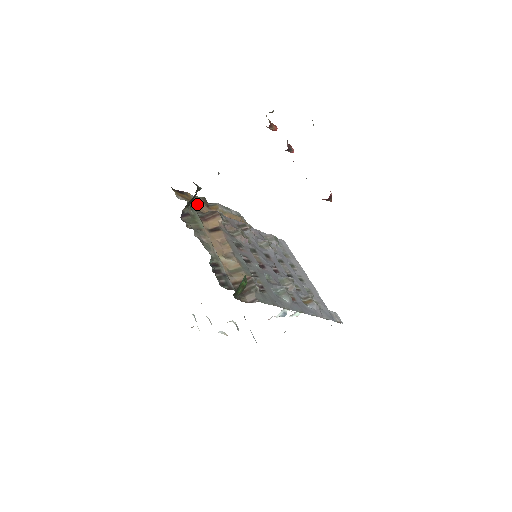
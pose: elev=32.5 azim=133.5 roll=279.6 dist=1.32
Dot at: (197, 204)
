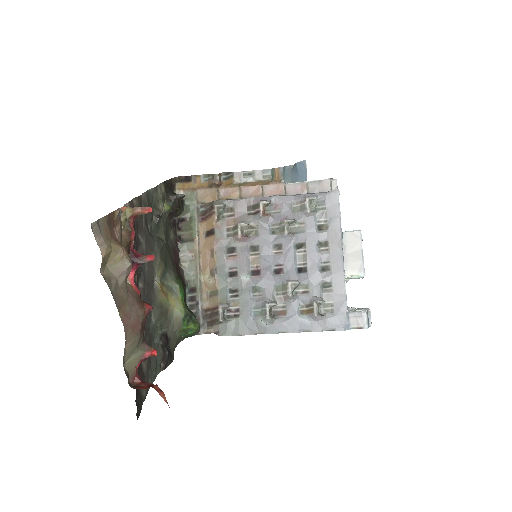
Dot at: (204, 190)
